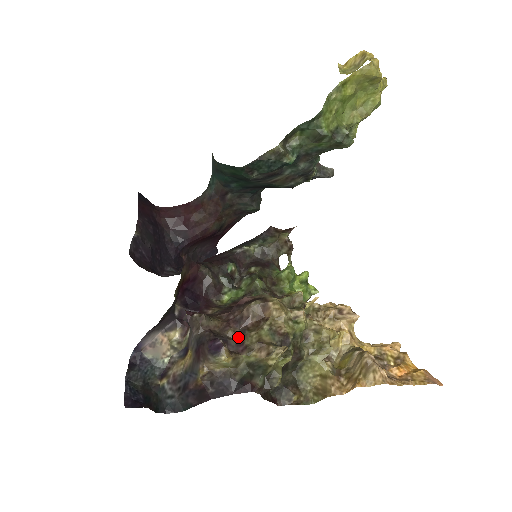
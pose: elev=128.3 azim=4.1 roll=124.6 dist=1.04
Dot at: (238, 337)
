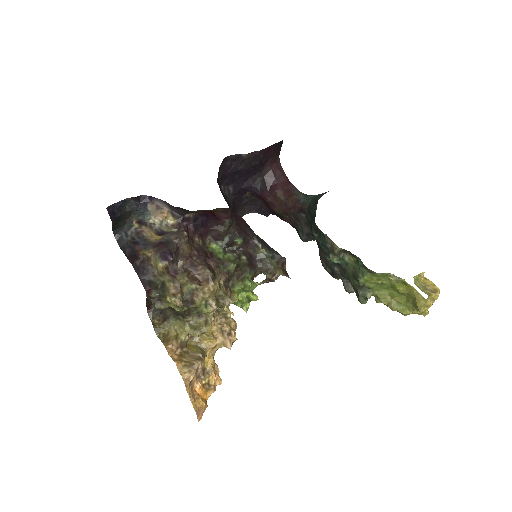
Dot at: (180, 269)
